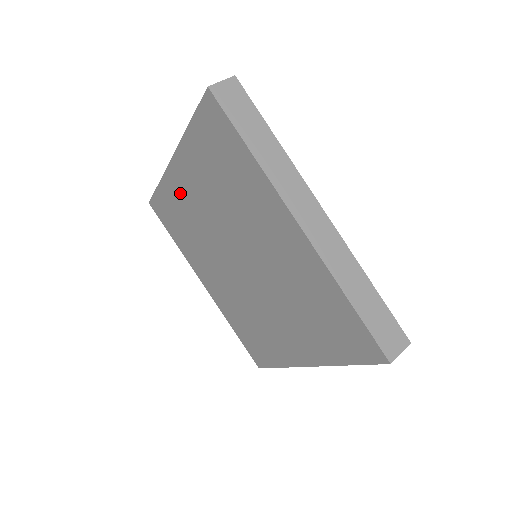
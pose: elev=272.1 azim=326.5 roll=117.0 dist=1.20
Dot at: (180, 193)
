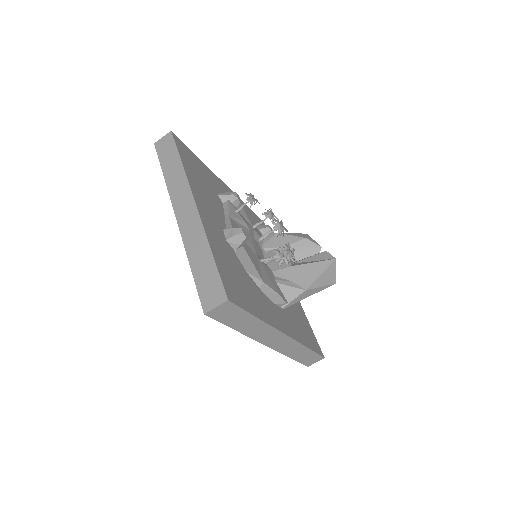
Dot at: occluded
